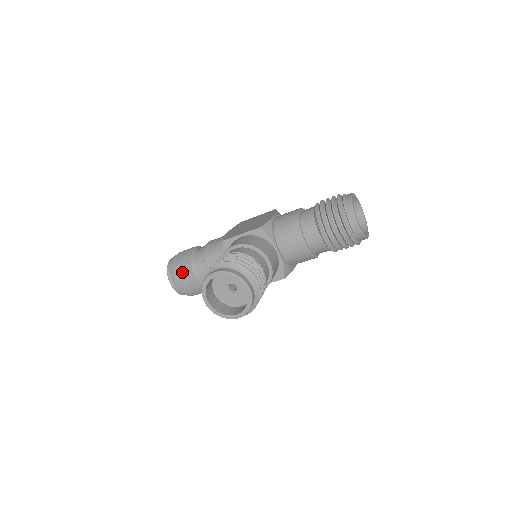
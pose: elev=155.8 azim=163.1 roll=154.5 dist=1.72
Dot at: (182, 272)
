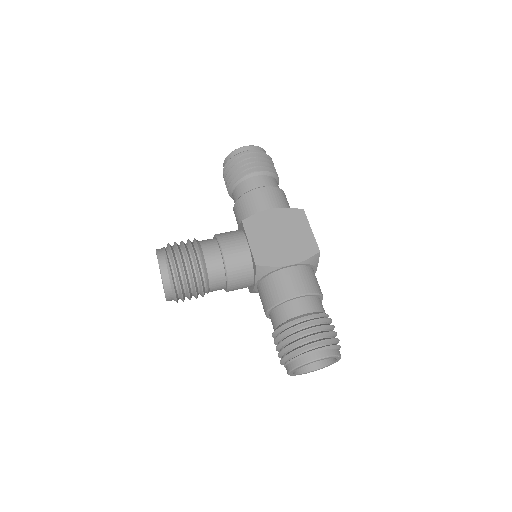
Dot at: (230, 174)
